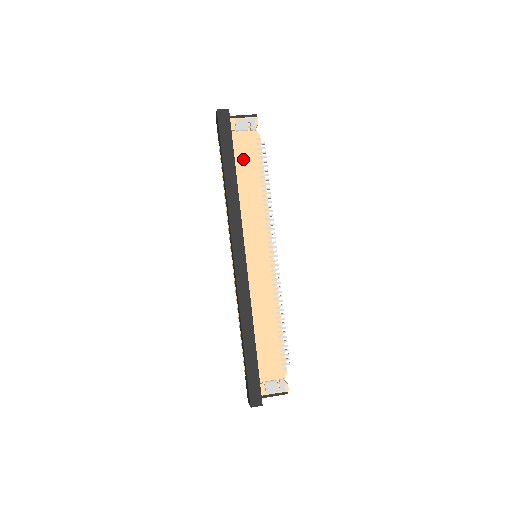
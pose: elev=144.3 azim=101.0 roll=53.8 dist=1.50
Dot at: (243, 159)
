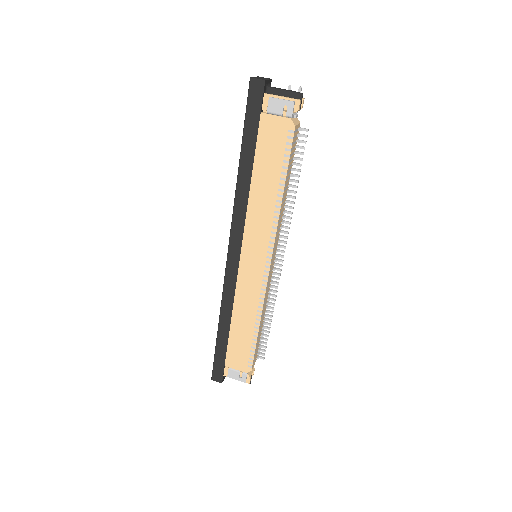
Dot at: (266, 151)
